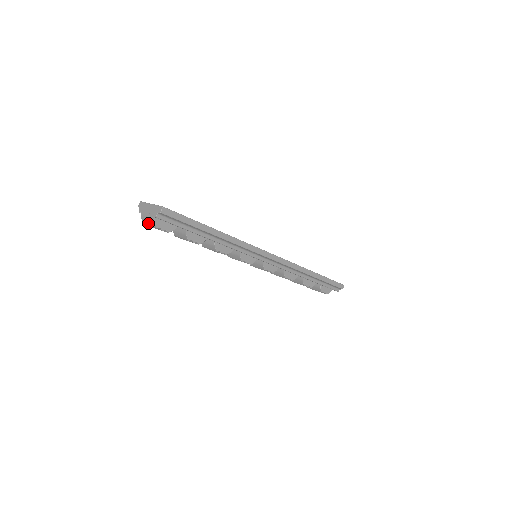
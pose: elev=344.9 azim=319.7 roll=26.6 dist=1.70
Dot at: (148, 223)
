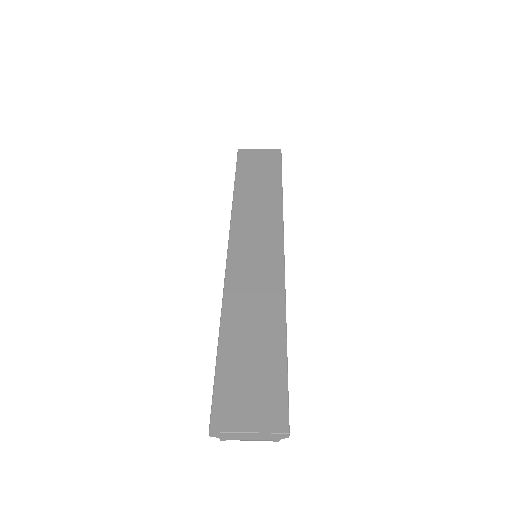
Dot at: occluded
